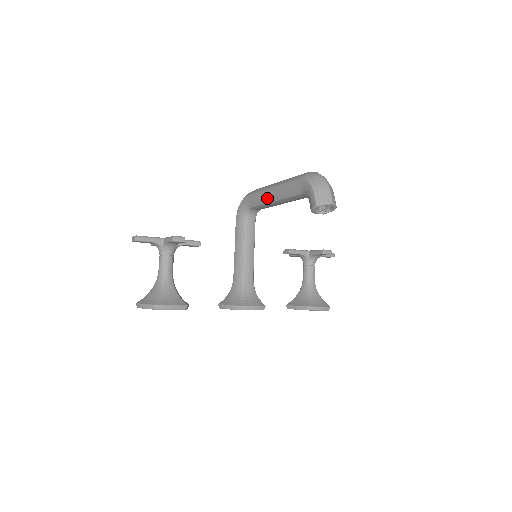
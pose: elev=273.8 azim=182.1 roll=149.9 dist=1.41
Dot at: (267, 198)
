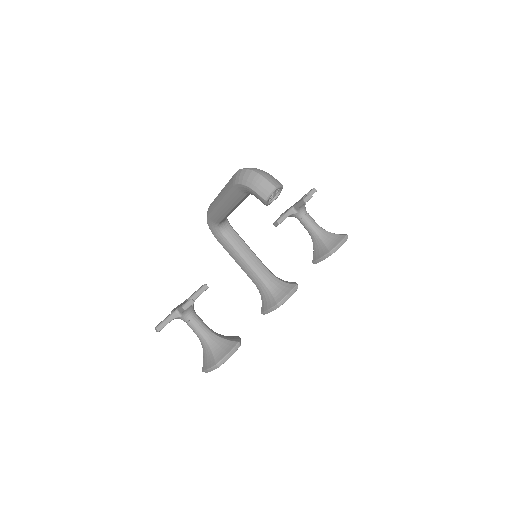
Dot at: (224, 211)
